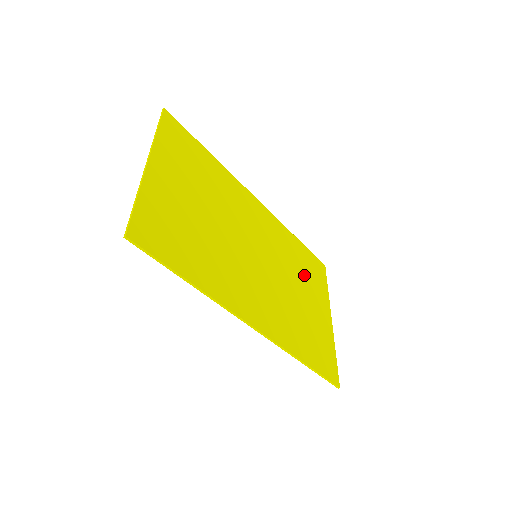
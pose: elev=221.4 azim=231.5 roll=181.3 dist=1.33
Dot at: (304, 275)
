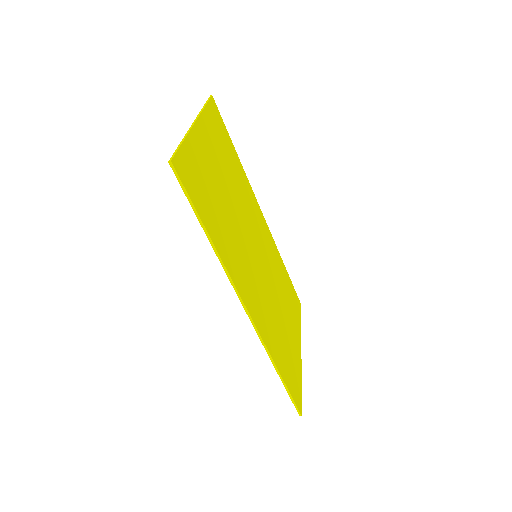
Dot at: (286, 299)
